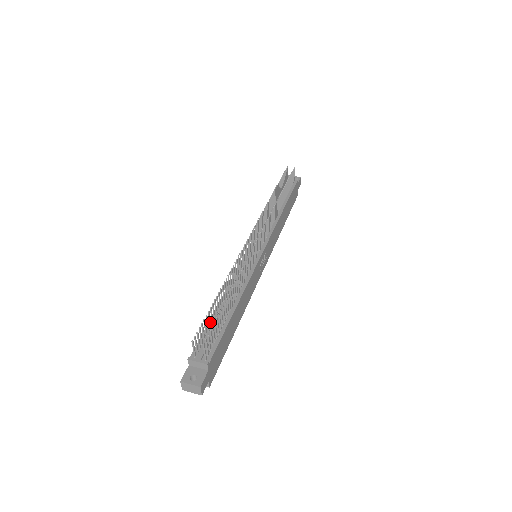
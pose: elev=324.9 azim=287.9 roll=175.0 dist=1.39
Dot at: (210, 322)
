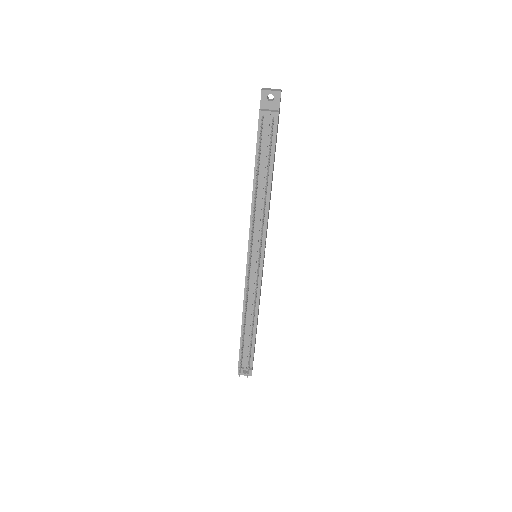
Dot at: occluded
